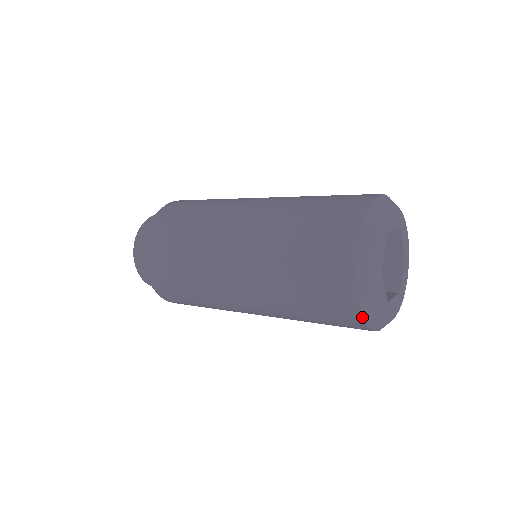
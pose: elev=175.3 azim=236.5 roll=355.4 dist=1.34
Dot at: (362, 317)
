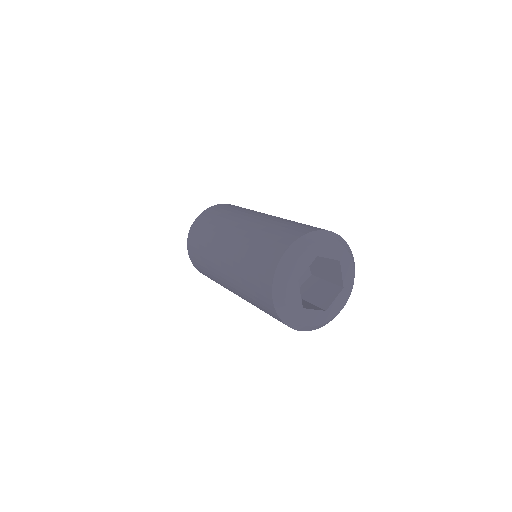
Dot at: occluded
